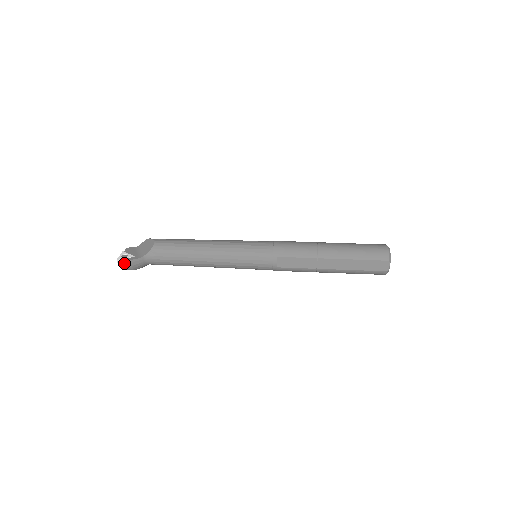
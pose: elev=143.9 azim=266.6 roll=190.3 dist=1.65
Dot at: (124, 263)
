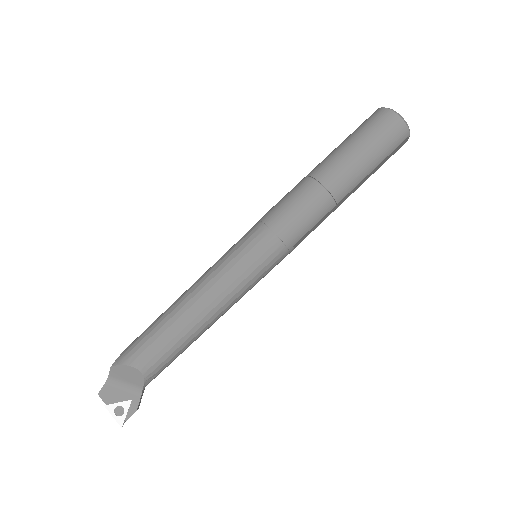
Dot at: occluded
